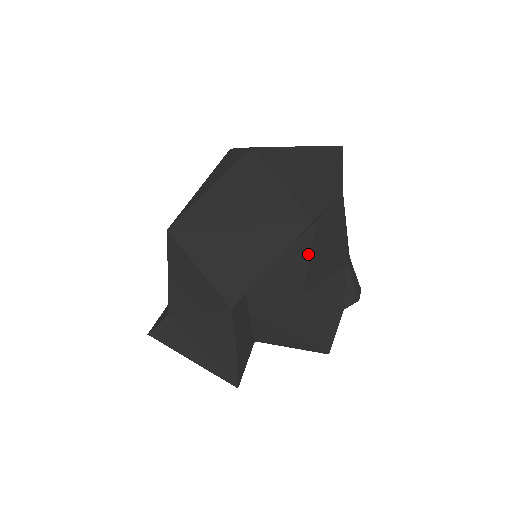
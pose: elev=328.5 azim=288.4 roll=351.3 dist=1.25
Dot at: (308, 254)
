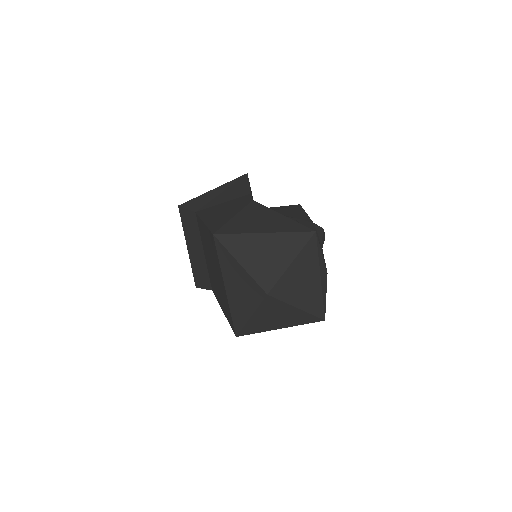
Dot at: occluded
